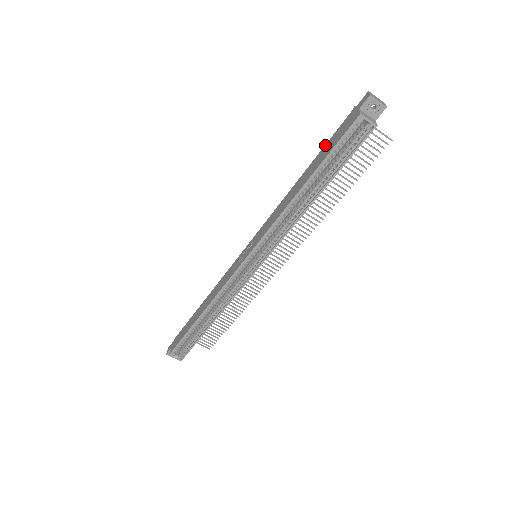
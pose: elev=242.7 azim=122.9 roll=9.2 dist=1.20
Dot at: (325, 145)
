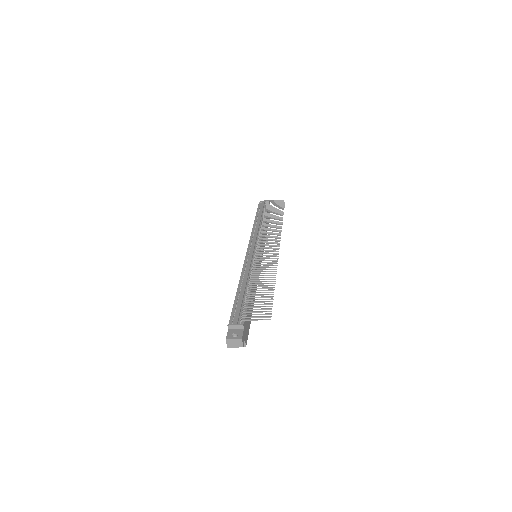
Dot at: (233, 306)
